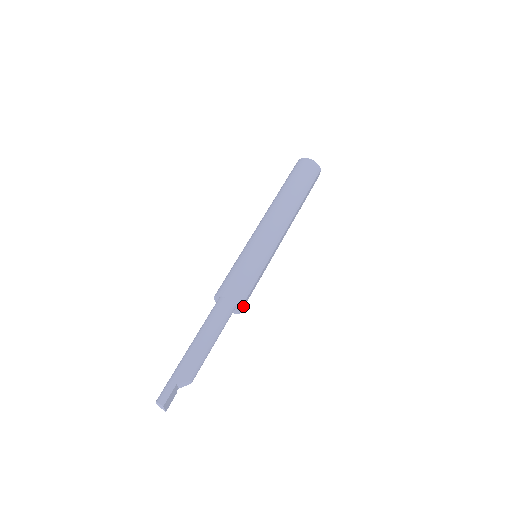
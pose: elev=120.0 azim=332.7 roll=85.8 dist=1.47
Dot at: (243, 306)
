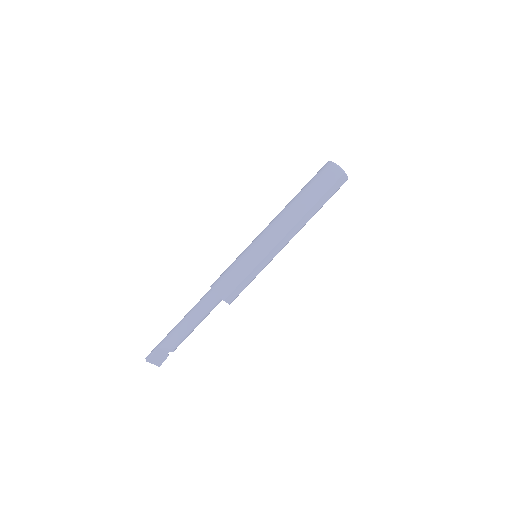
Dot at: (231, 298)
